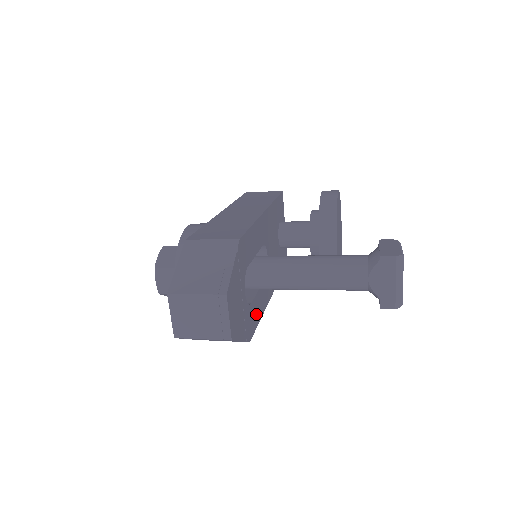
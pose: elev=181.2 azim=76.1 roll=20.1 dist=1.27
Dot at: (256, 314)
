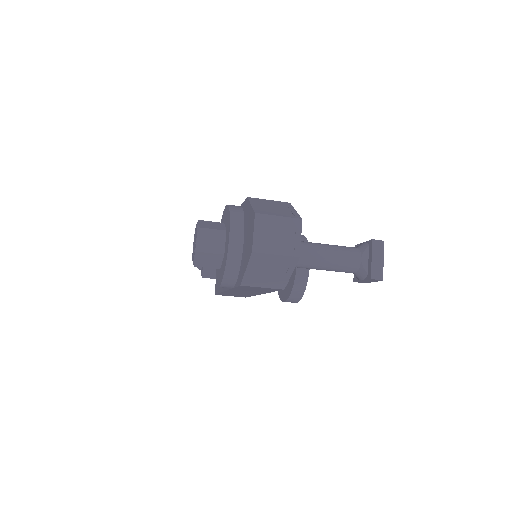
Dot at: occluded
